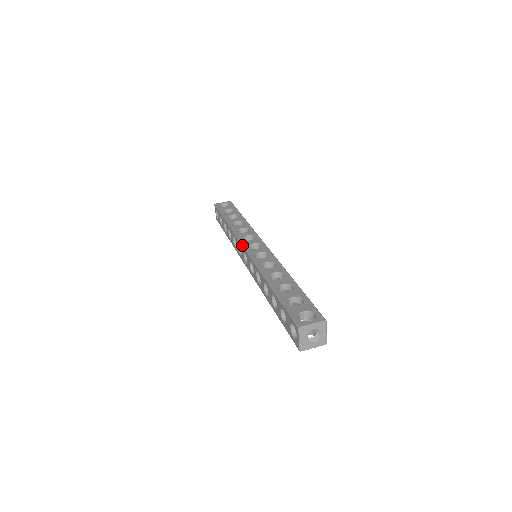
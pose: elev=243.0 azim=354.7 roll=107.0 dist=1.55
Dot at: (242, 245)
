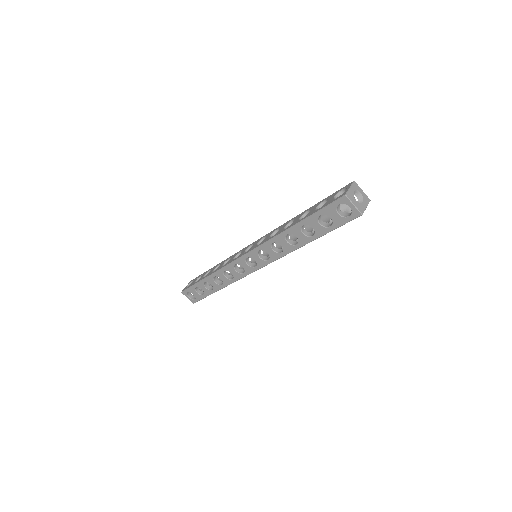
Dot at: (239, 258)
